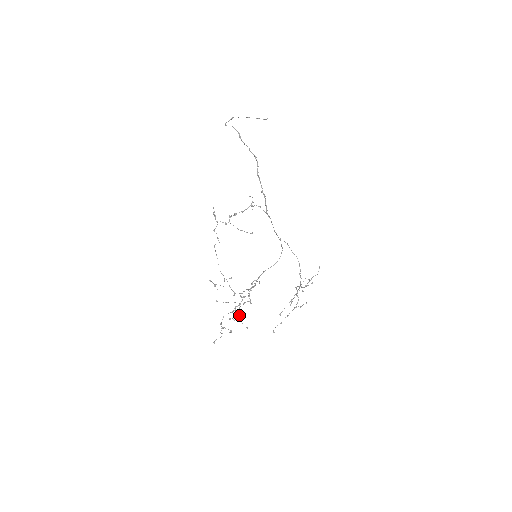
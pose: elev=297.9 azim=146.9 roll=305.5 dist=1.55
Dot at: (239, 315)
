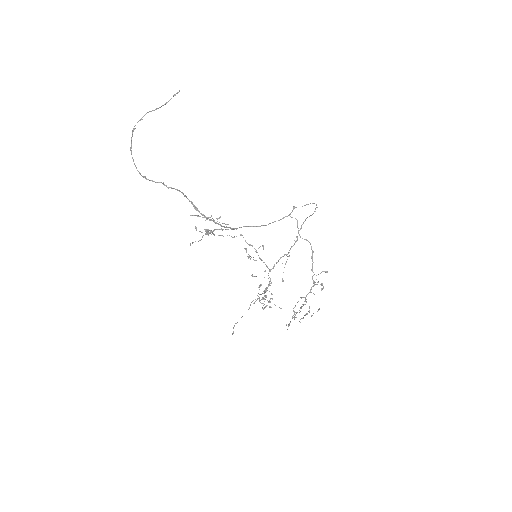
Dot at: occluded
